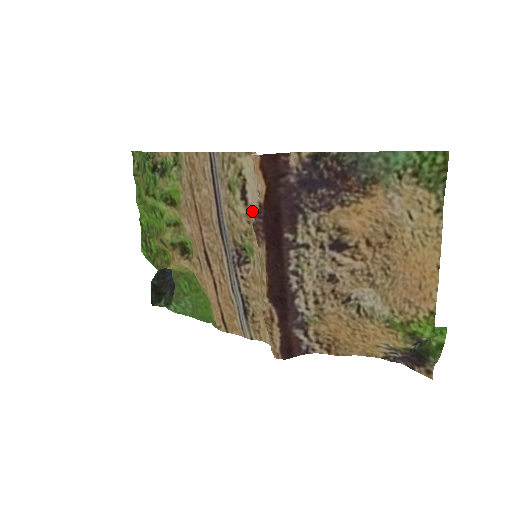
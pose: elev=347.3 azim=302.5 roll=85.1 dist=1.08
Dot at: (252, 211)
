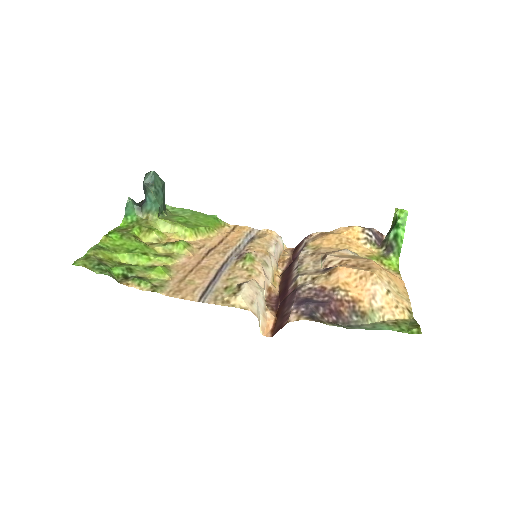
Dot at: (251, 280)
